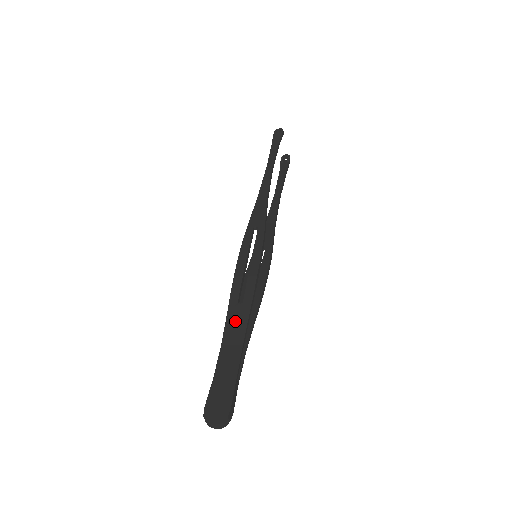
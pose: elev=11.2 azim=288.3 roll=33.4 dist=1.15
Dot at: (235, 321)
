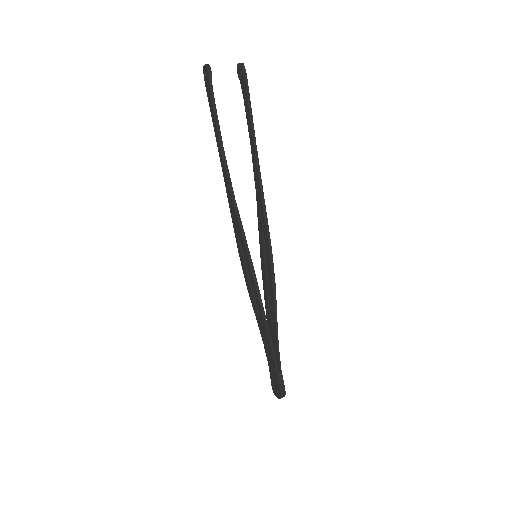
Dot at: (262, 329)
